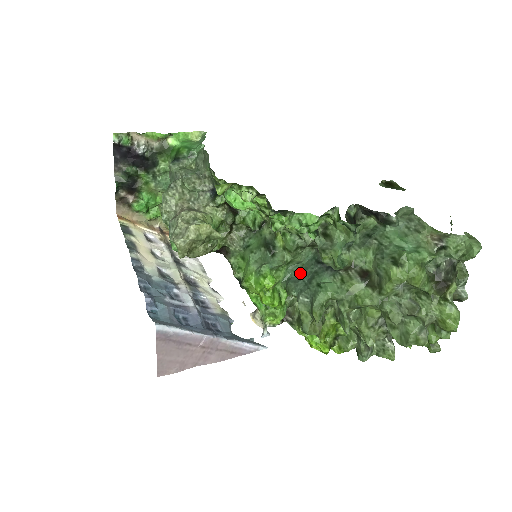
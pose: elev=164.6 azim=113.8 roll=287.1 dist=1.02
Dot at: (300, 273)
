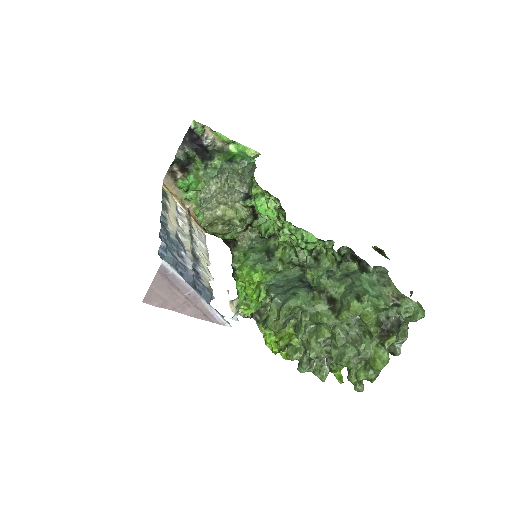
Dot at: (283, 283)
